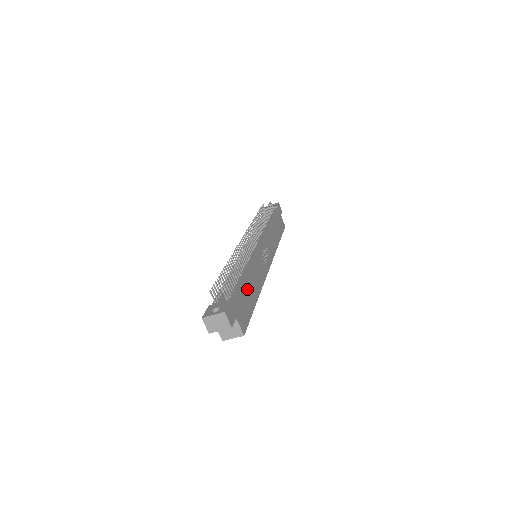
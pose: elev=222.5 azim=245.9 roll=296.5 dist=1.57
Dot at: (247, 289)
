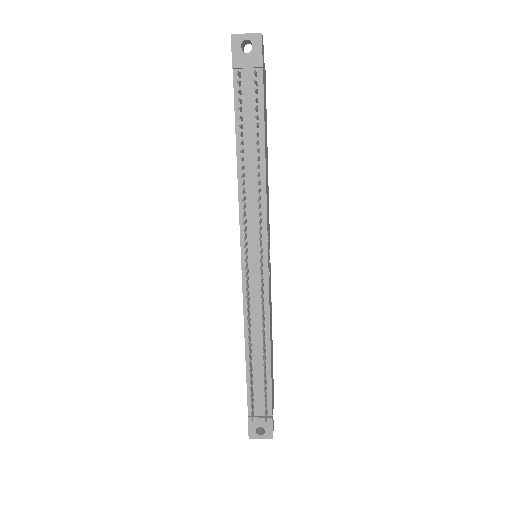
Dot at: (271, 363)
